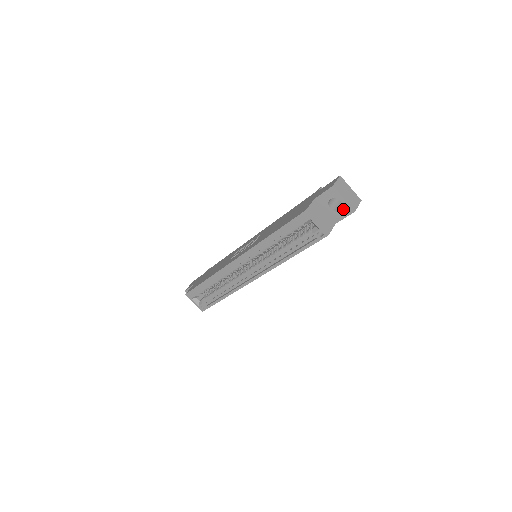
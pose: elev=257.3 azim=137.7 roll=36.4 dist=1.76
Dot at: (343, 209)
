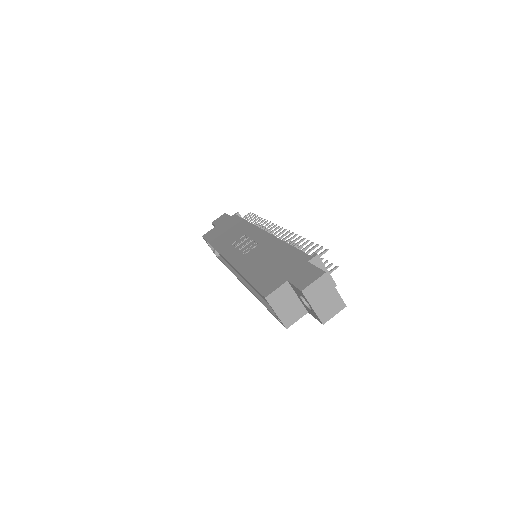
Dot at: (313, 312)
